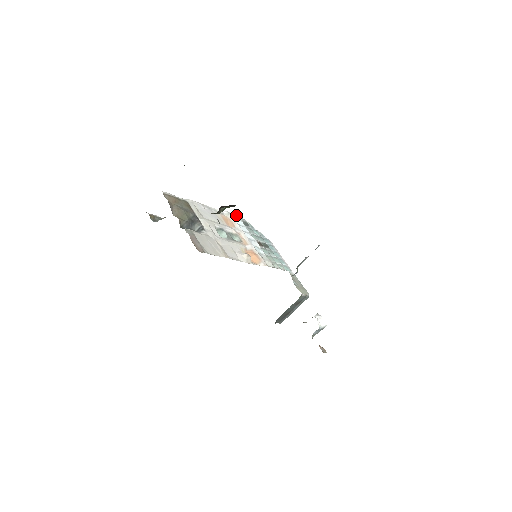
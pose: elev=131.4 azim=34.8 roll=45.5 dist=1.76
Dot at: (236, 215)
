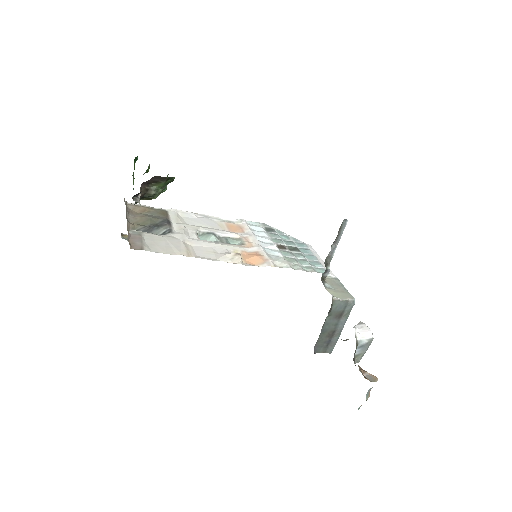
Dot at: (256, 222)
